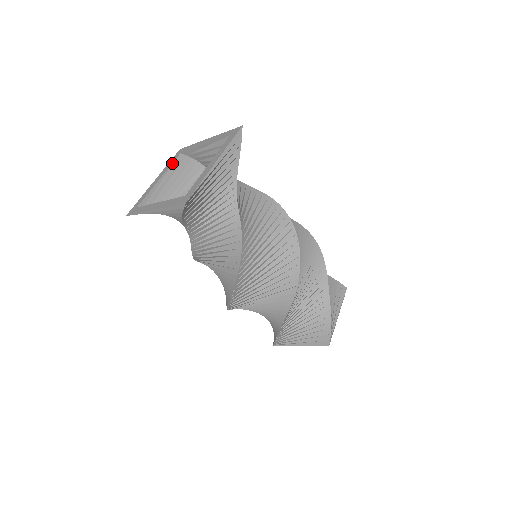
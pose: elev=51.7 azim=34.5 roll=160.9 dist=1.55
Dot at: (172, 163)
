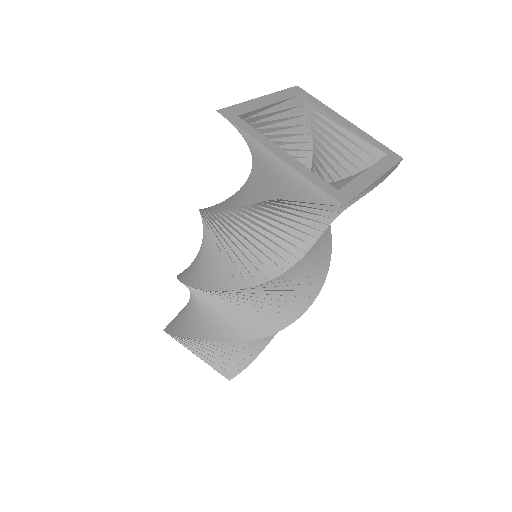
Dot at: (290, 97)
